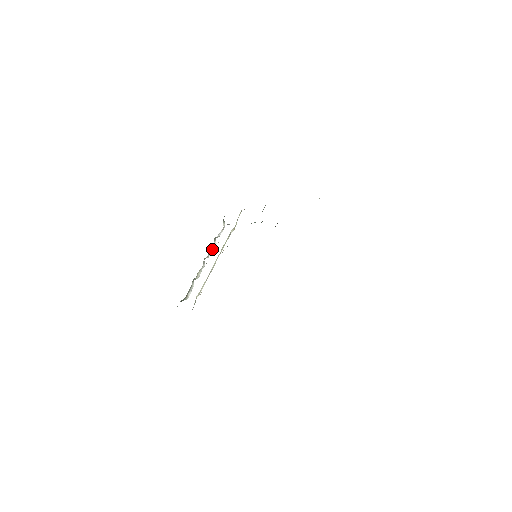
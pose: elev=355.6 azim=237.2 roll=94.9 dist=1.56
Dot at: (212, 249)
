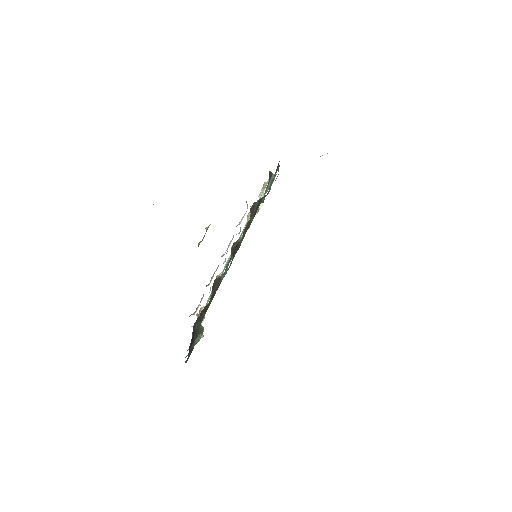
Dot at: (229, 243)
